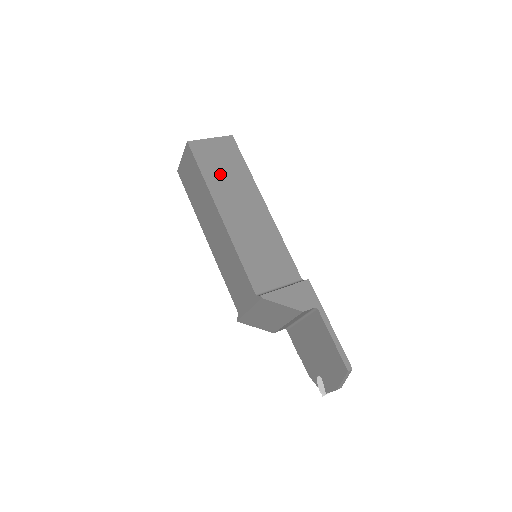
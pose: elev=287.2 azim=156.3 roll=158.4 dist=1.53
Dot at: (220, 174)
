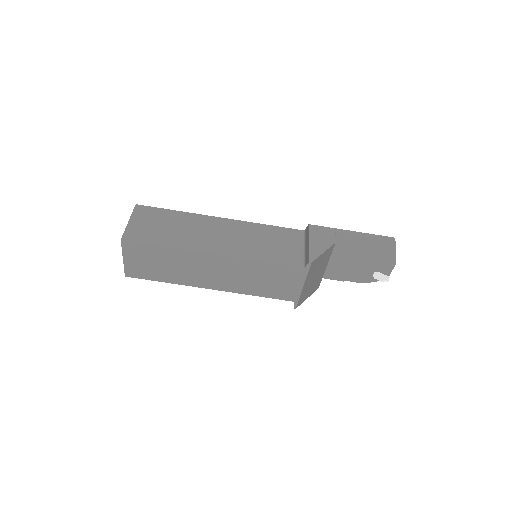
Dot at: (172, 233)
